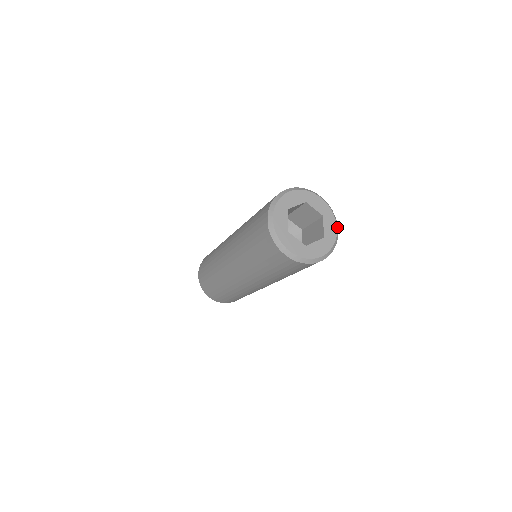
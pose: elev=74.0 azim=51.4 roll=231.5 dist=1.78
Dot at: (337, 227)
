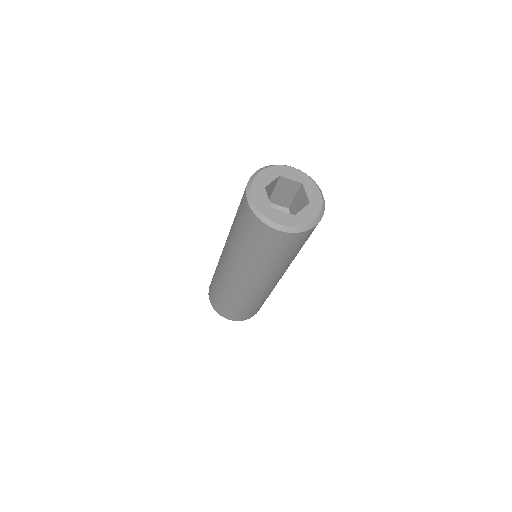
Dot at: (319, 189)
